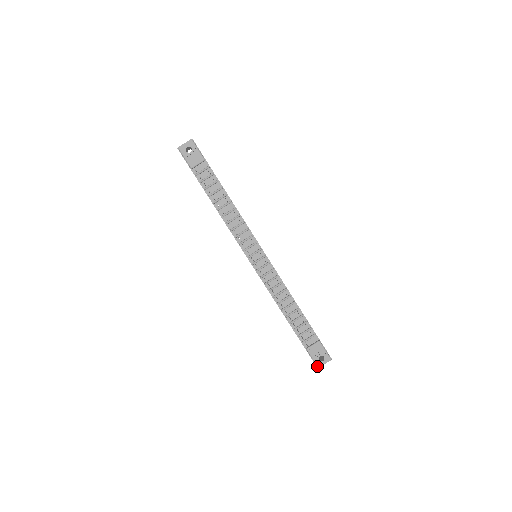
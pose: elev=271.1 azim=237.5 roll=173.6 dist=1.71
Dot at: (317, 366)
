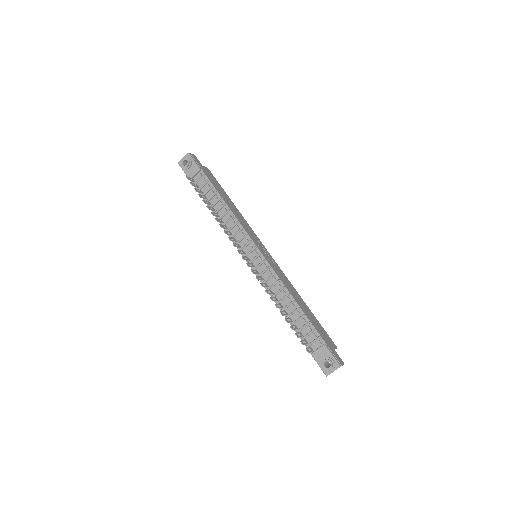
Dot at: (325, 374)
